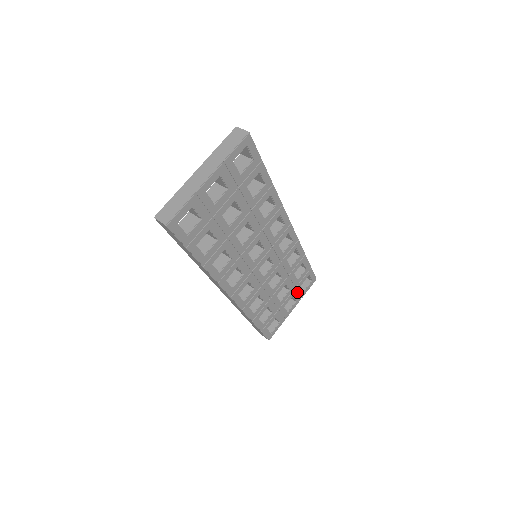
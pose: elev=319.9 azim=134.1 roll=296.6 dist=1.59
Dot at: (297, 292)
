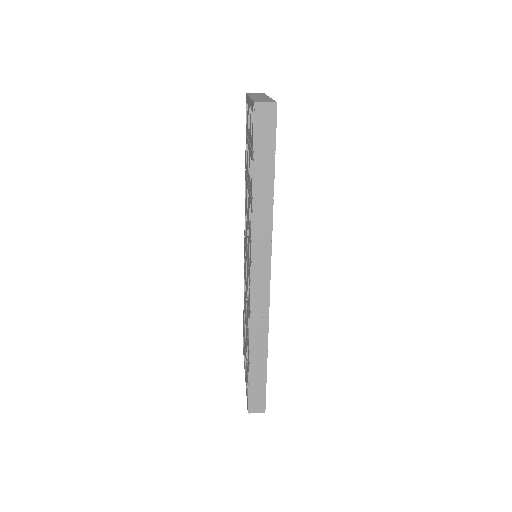
Dot at: occluded
